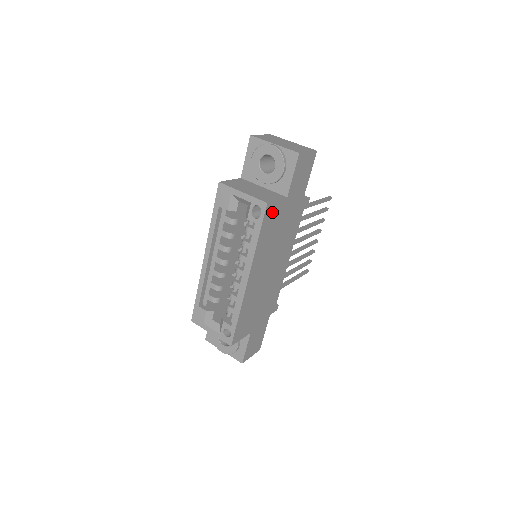
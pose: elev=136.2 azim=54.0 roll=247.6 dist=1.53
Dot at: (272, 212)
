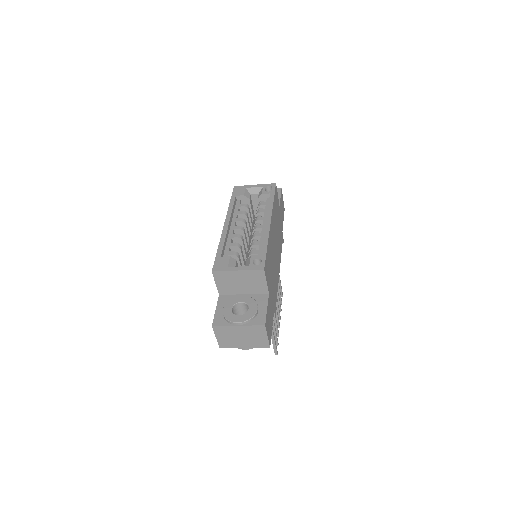
Dot at: (276, 197)
